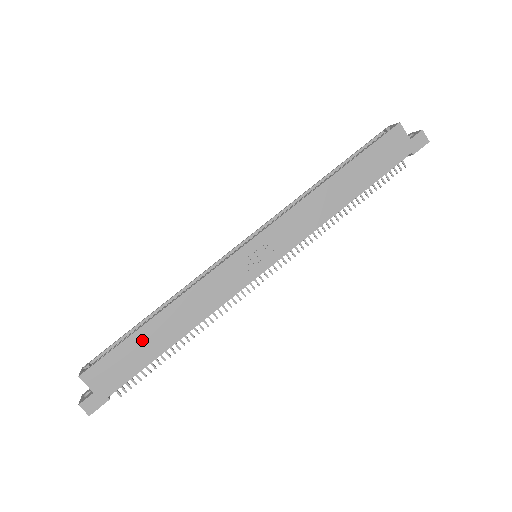
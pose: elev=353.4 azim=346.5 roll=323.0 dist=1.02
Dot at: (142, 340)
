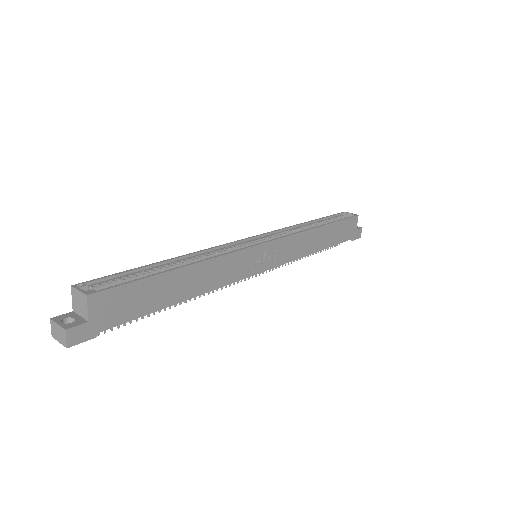
Dot at: (160, 285)
